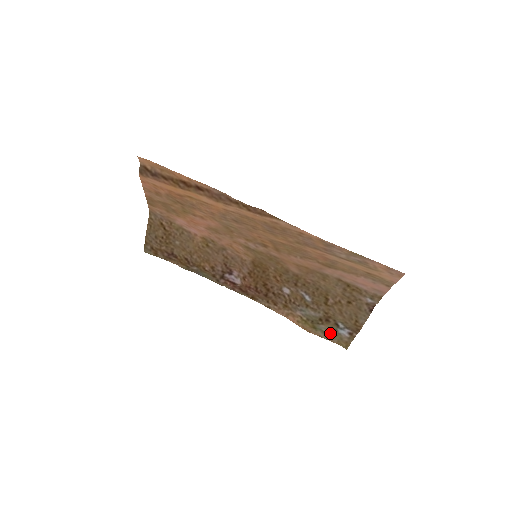
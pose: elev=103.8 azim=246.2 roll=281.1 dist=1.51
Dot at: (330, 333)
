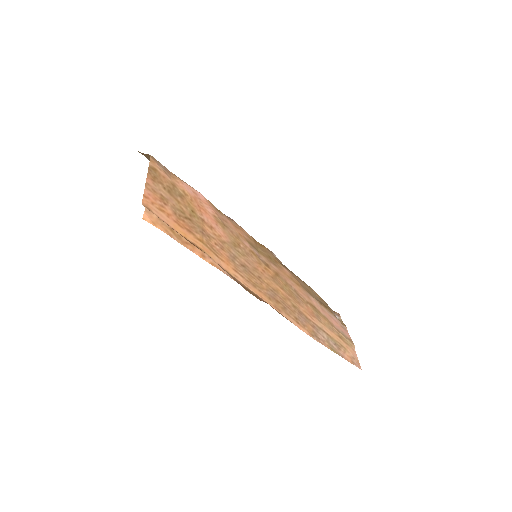
Dot at: occluded
